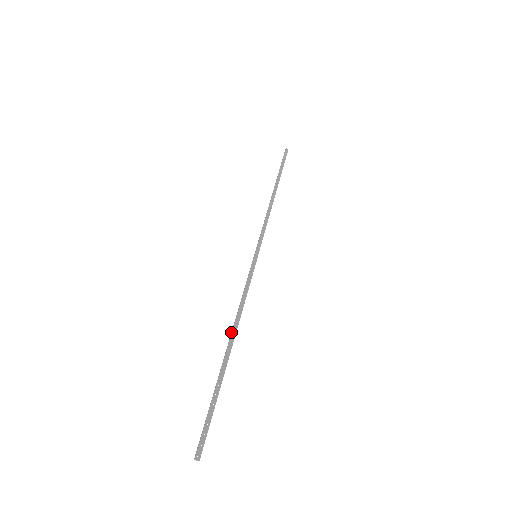
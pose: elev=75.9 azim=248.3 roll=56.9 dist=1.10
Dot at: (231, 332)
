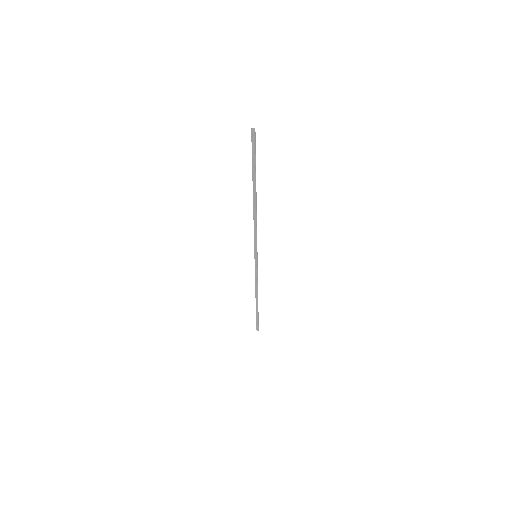
Dot at: (253, 206)
